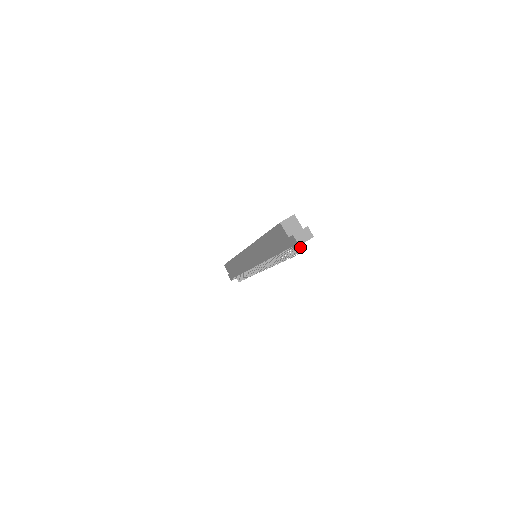
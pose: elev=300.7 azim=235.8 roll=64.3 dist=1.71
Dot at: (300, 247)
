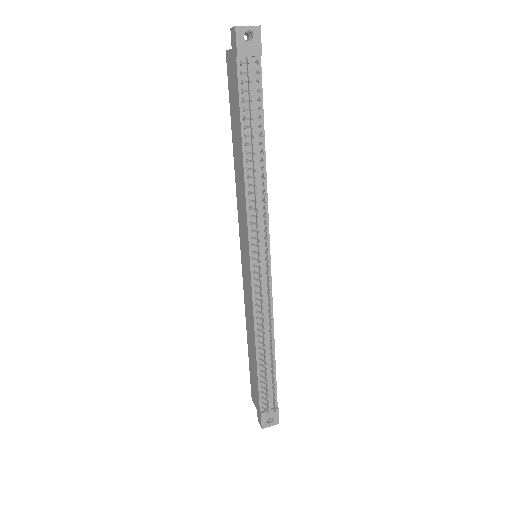
Dot at: (255, 71)
